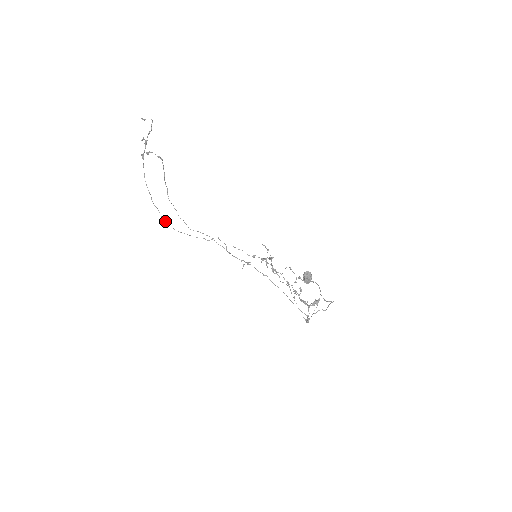
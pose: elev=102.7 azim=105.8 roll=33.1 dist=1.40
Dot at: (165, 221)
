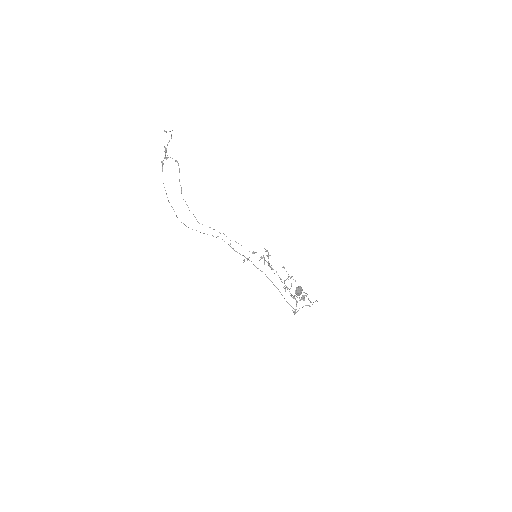
Dot at: occluded
